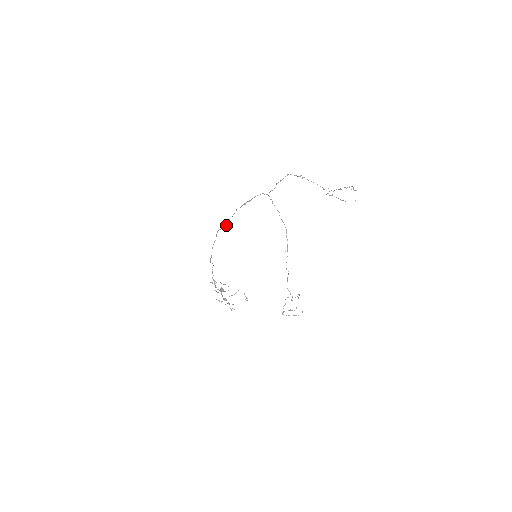
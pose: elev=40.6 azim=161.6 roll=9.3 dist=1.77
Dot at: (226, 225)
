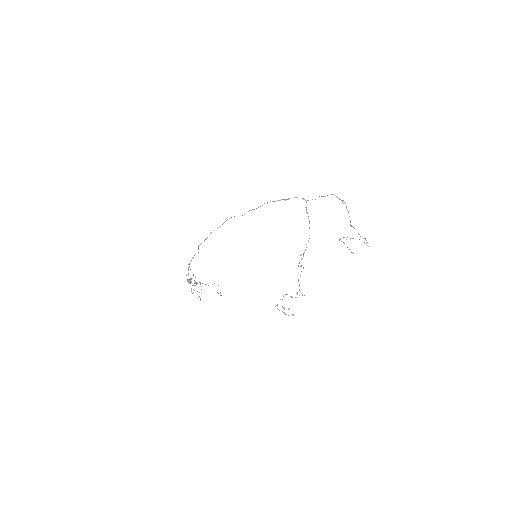
Dot at: occluded
